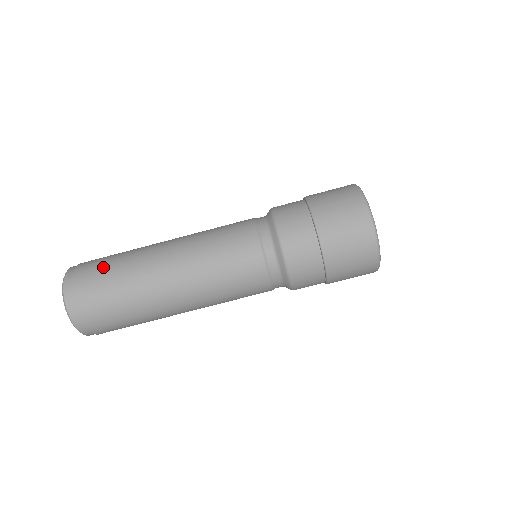
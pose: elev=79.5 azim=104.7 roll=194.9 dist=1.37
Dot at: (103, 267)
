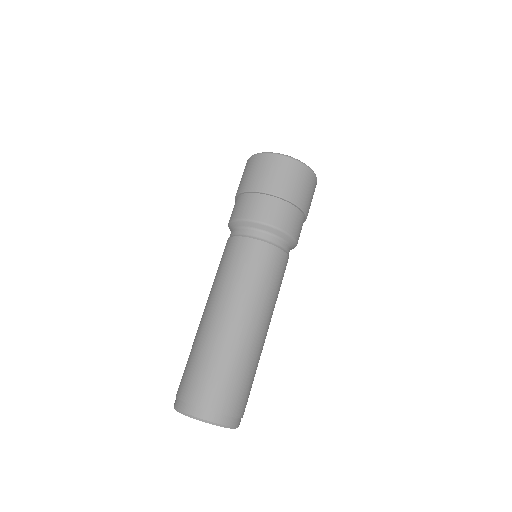
Dot at: (185, 368)
